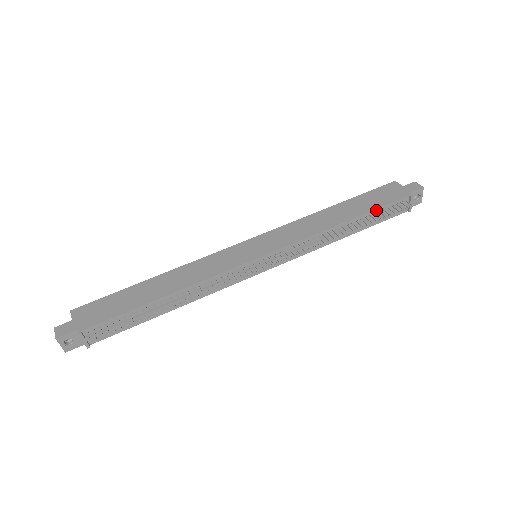
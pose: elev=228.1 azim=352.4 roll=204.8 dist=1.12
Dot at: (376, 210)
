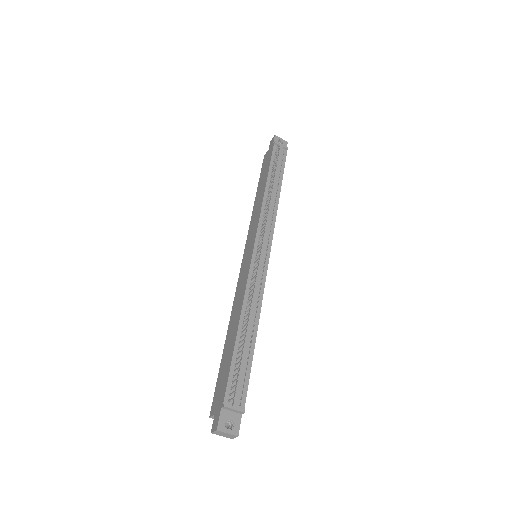
Dot at: (271, 166)
